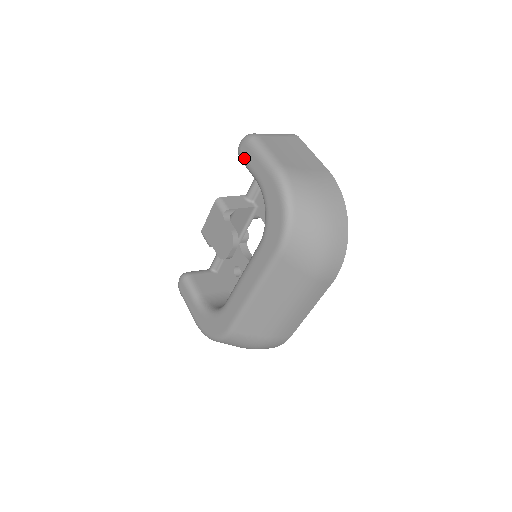
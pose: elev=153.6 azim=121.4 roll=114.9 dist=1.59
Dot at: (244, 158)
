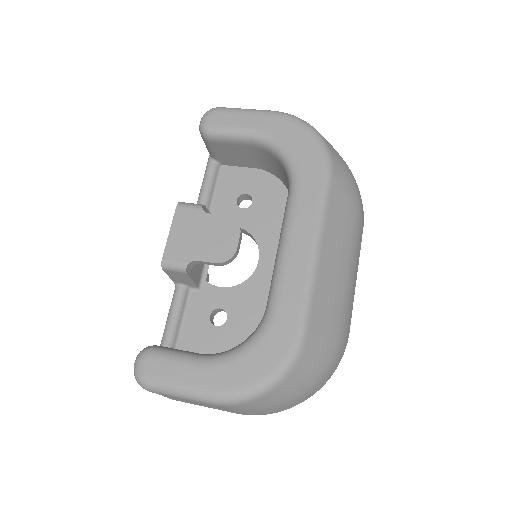
Dot at: (220, 125)
